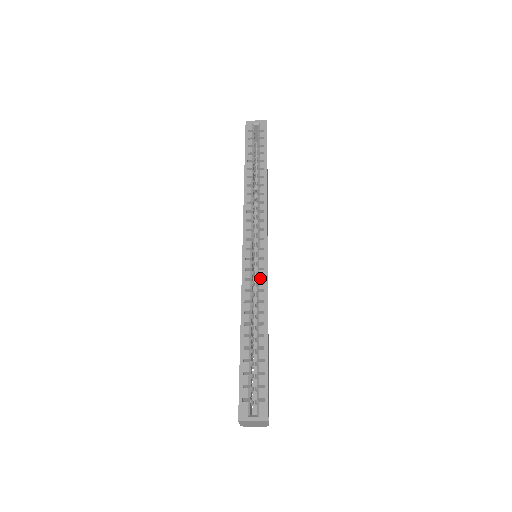
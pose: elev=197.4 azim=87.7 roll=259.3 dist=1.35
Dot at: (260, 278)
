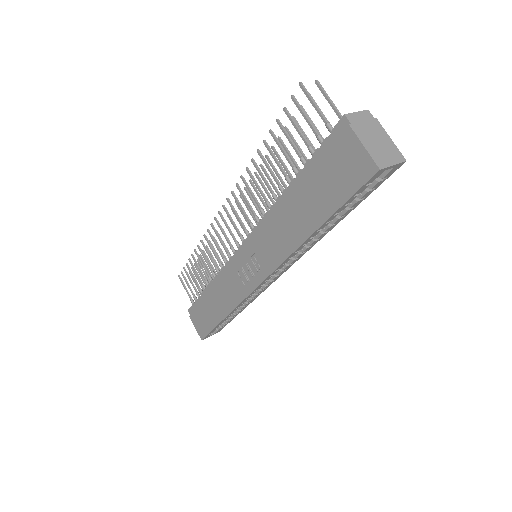
Dot at: (257, 293)
